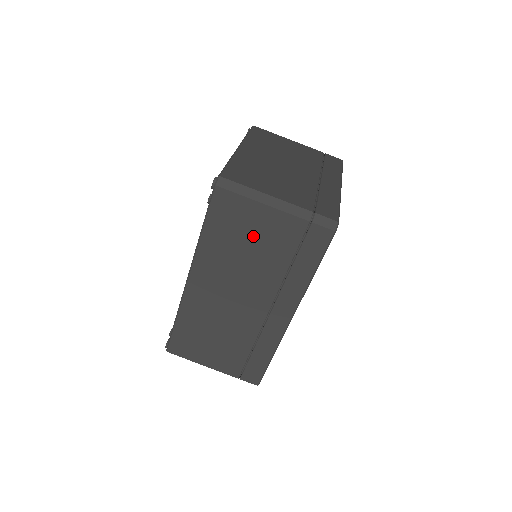
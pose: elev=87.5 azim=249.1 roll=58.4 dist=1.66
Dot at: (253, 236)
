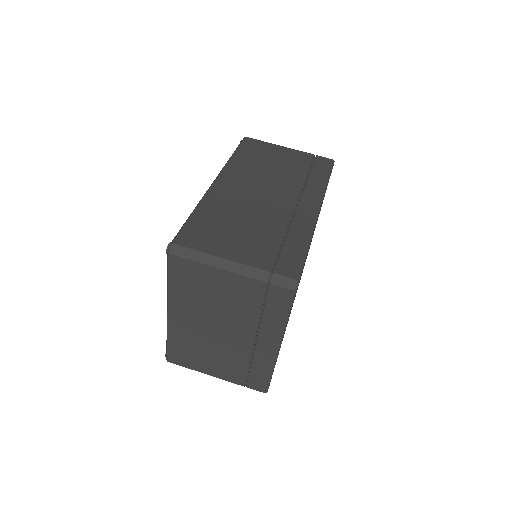
Dot at: (275, 159)
